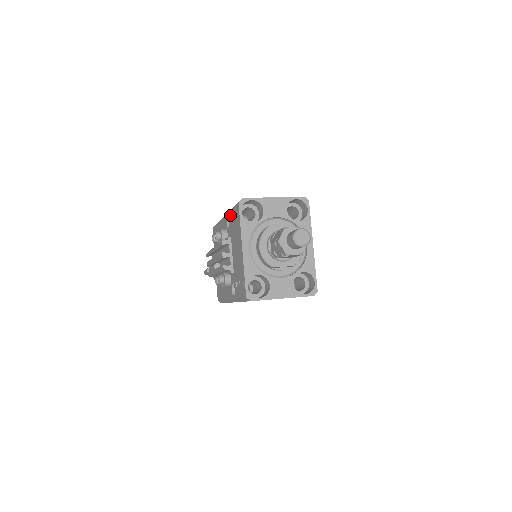
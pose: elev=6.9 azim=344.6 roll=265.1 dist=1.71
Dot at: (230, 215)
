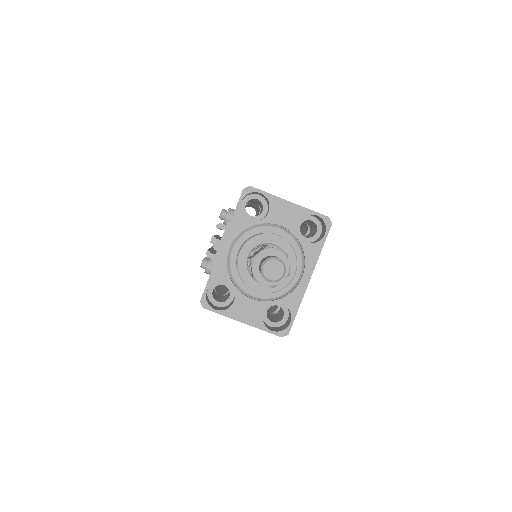
Dot at: occluded
